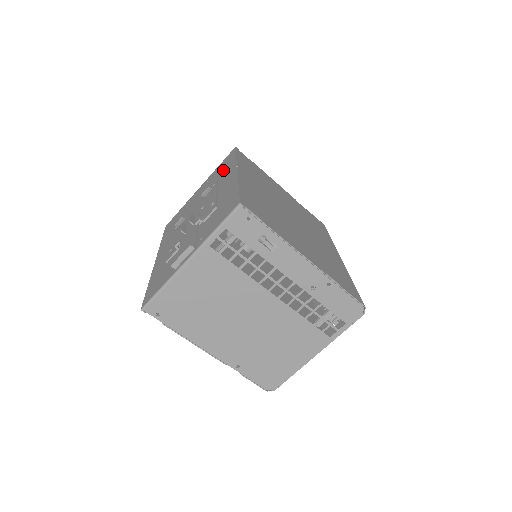
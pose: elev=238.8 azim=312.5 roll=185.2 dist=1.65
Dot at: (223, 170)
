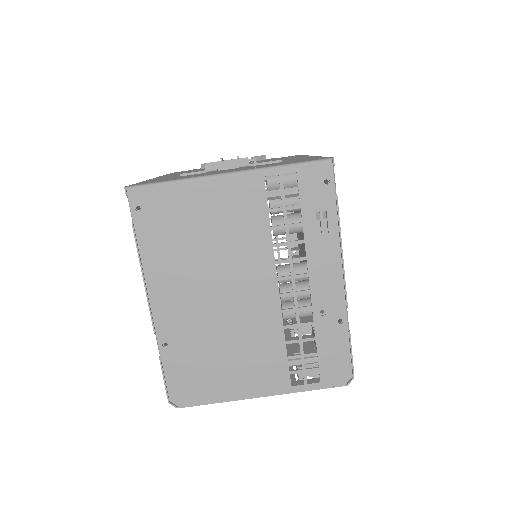
Dot at: occluded
